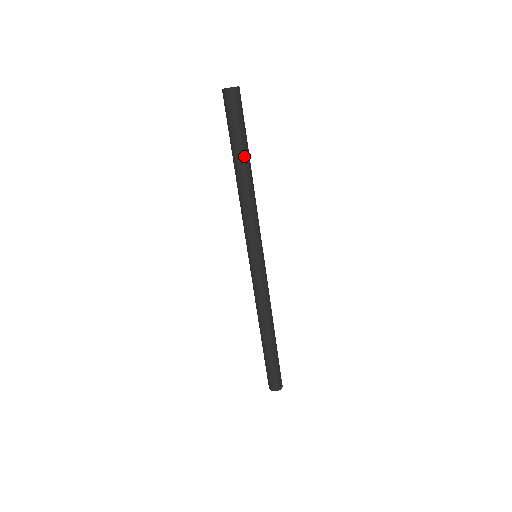
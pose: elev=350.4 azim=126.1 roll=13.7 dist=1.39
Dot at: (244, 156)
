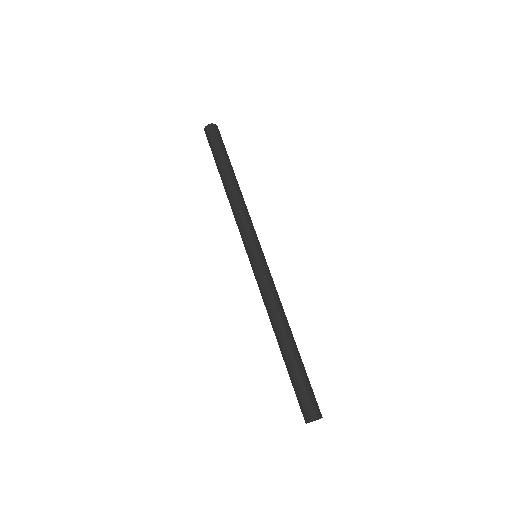
Dot at: (227, 168)
